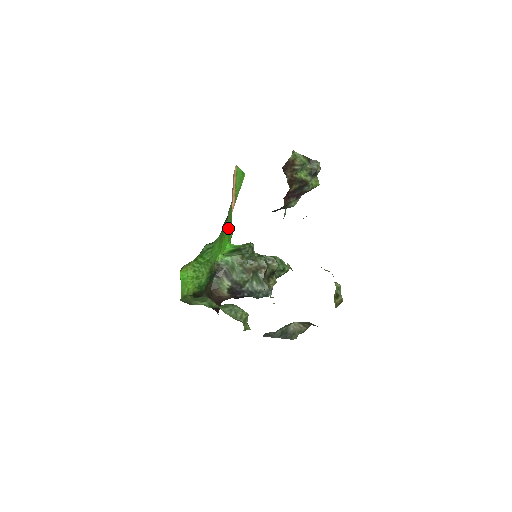
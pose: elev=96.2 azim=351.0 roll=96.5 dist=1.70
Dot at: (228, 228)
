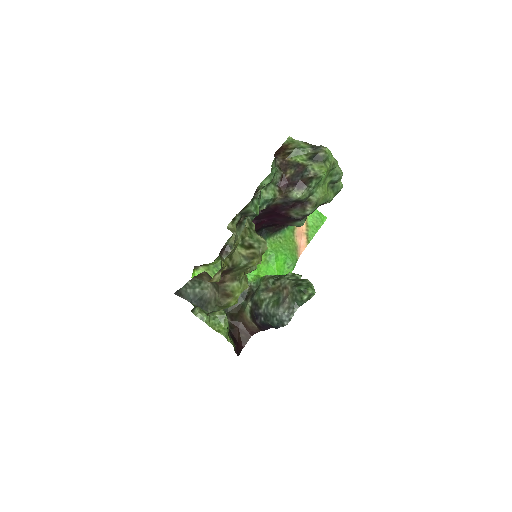
Dot at: (275, 254)
